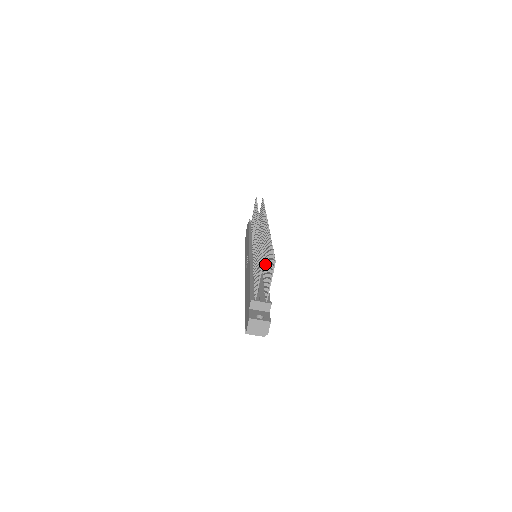
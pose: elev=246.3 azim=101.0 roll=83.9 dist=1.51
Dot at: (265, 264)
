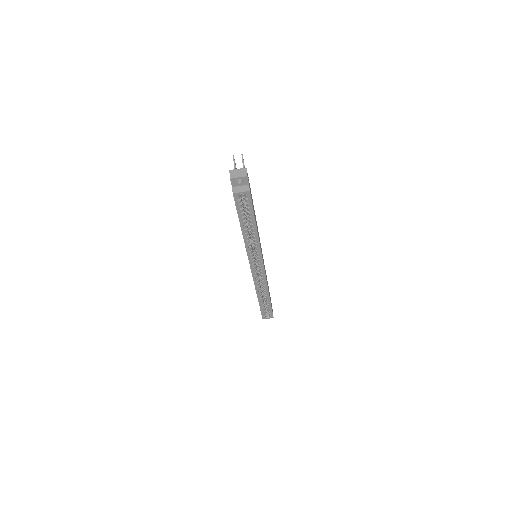
Dot at: occluded
